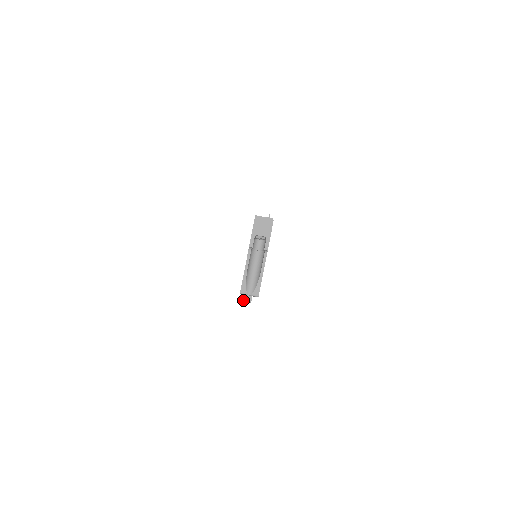
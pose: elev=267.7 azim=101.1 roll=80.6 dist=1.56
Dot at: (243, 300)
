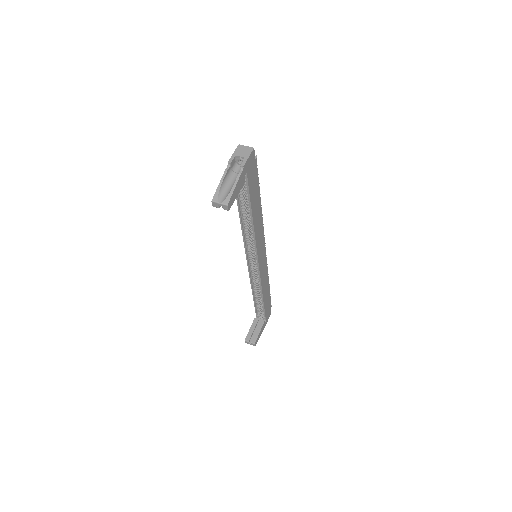
Dot at: (247, 340)
